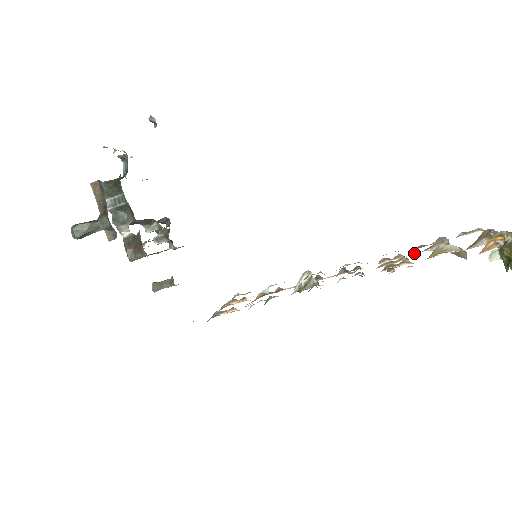
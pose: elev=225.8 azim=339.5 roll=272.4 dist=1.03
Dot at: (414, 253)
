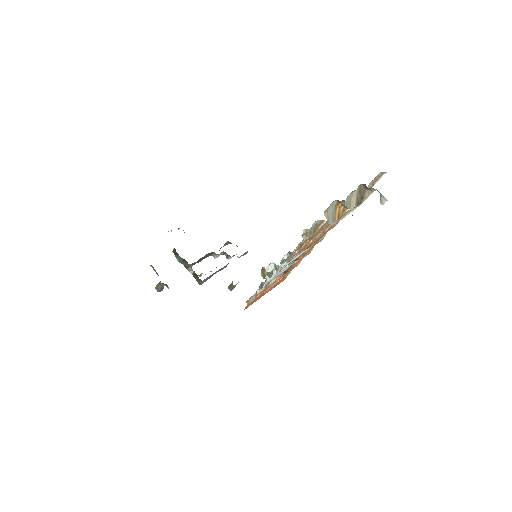
Dot at: occluded
